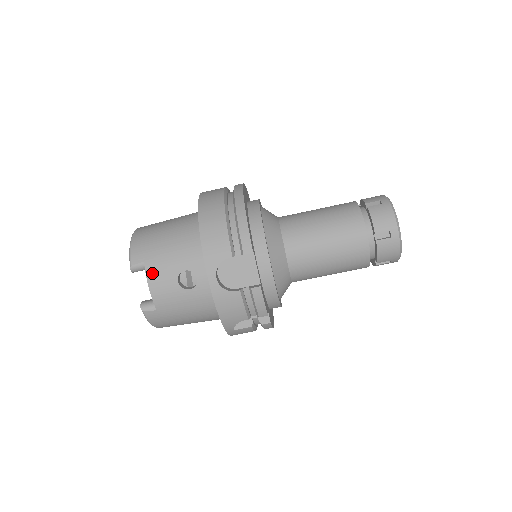
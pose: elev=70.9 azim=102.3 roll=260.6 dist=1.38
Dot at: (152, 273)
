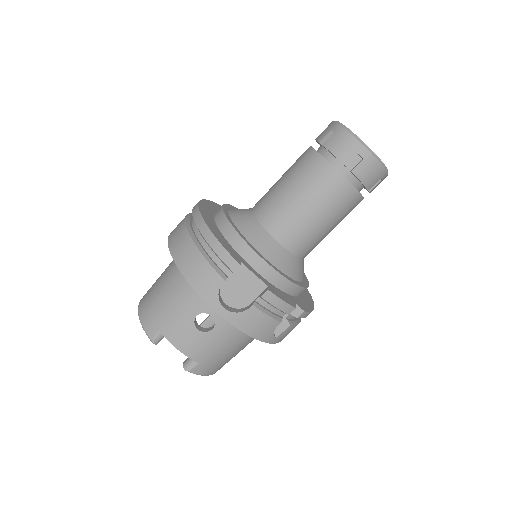
Dot at: (172, 336)
